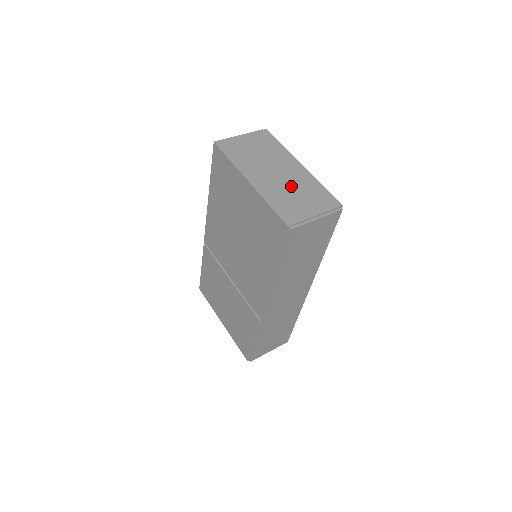
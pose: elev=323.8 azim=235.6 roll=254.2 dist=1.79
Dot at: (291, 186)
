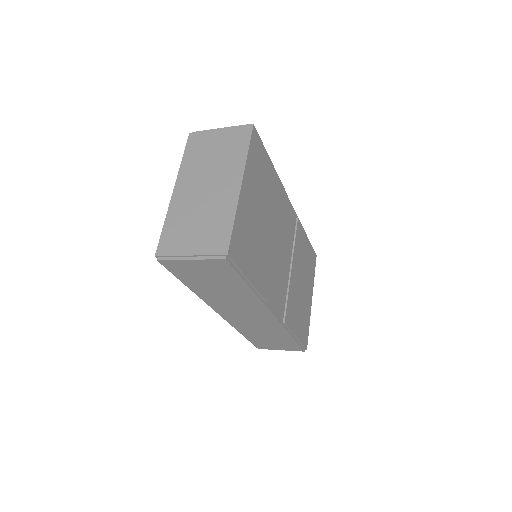
Dot at: (203, 210)
